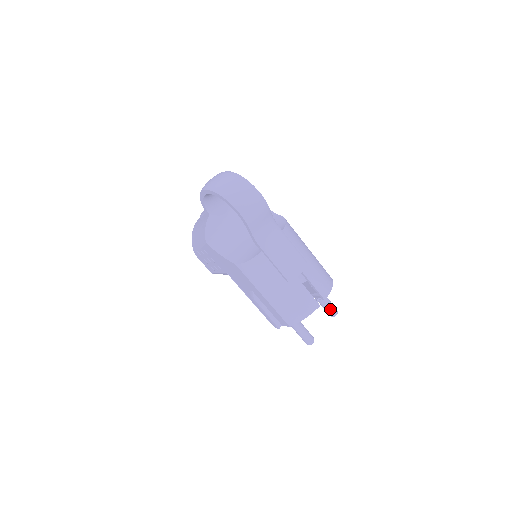
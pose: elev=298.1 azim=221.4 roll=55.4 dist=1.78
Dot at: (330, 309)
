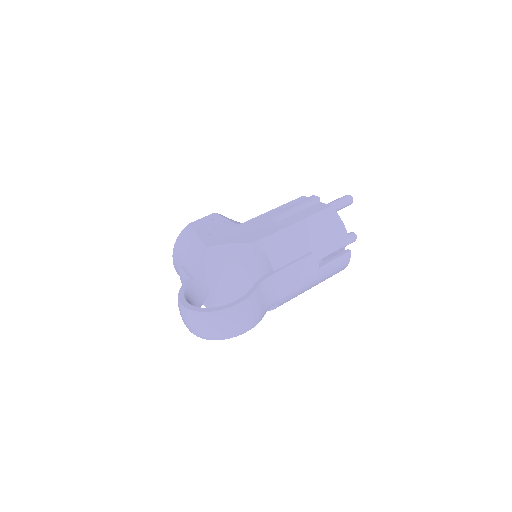
Dot at: (345, 206)
